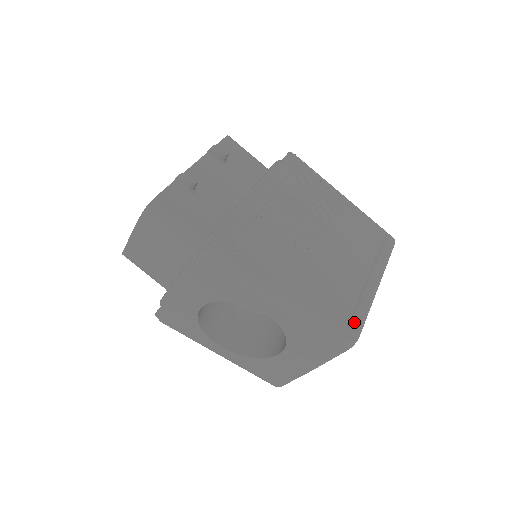
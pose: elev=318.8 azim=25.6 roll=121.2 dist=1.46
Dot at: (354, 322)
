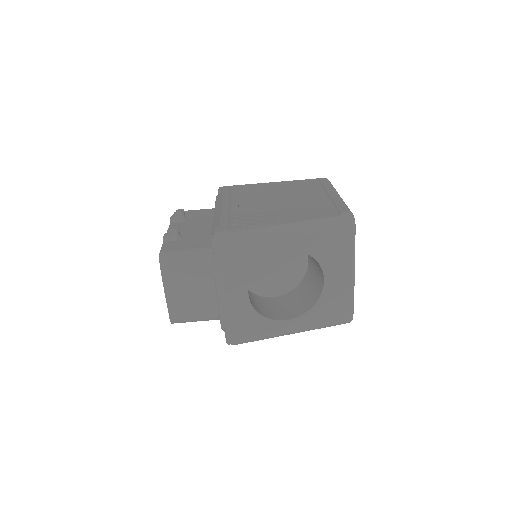
Dot at: (341, 211)
